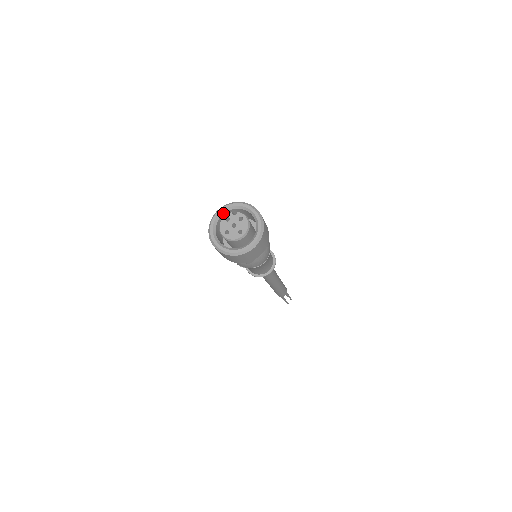
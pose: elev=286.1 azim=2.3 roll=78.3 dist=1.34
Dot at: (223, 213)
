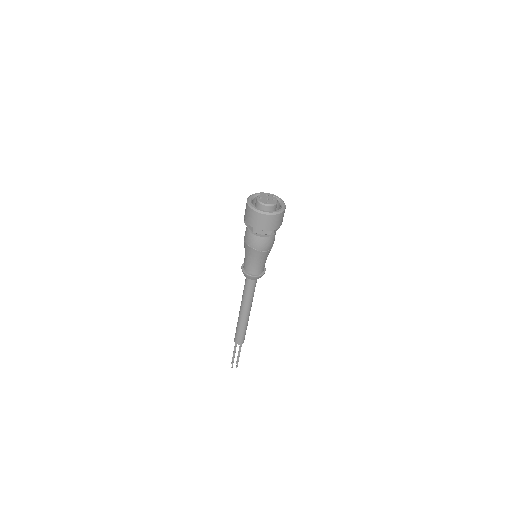
Dot at: occluded
